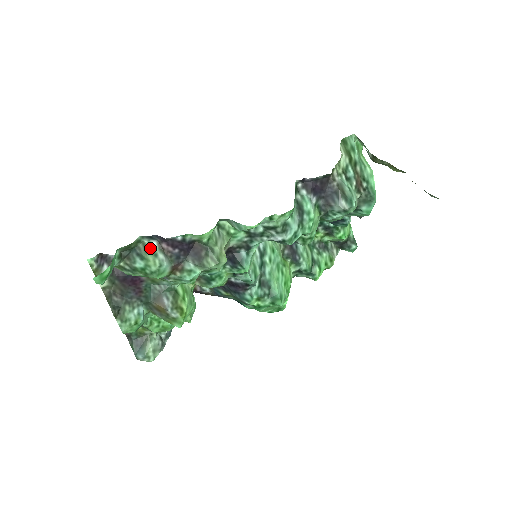
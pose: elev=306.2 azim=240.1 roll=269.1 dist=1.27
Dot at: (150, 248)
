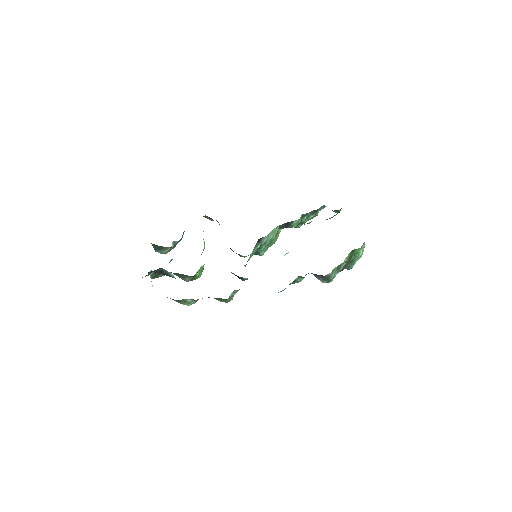
Dot at: (187, 301)
